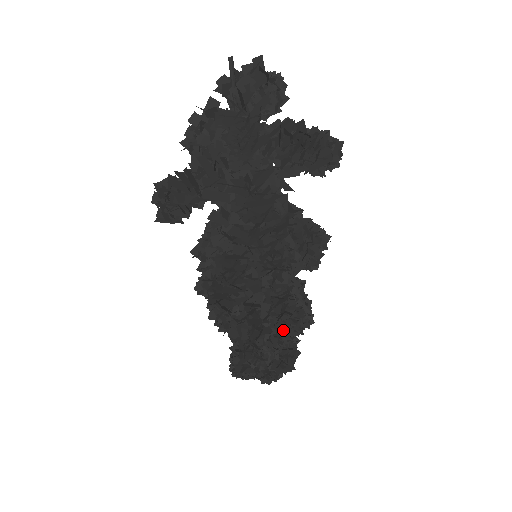
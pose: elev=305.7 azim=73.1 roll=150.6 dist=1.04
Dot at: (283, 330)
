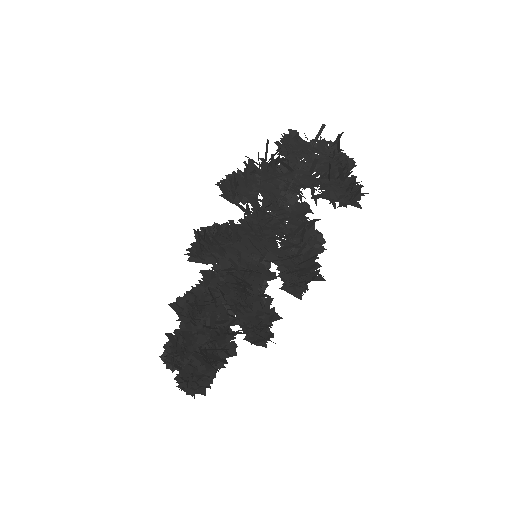
Dot at: occluded
